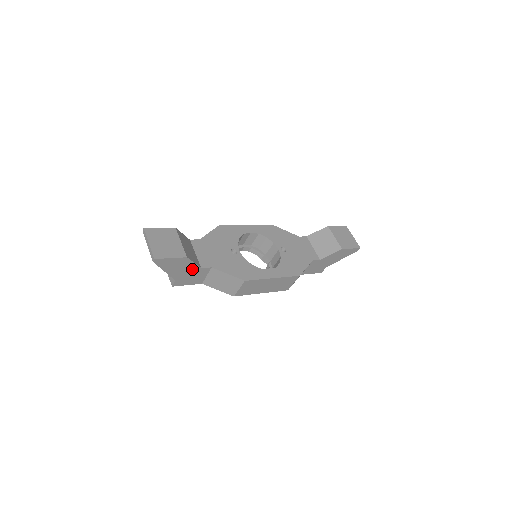
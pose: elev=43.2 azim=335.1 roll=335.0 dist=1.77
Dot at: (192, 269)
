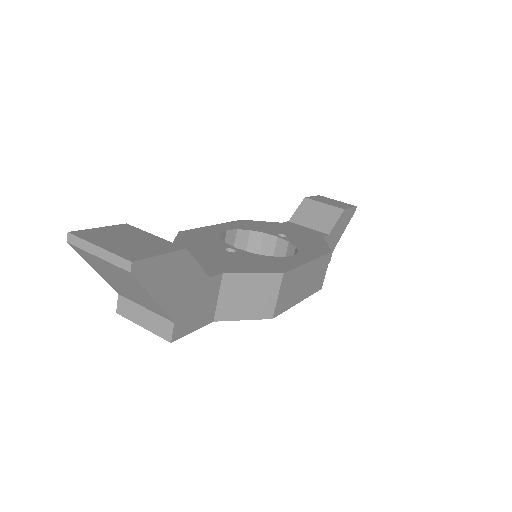
Dot at: (196, 284)
